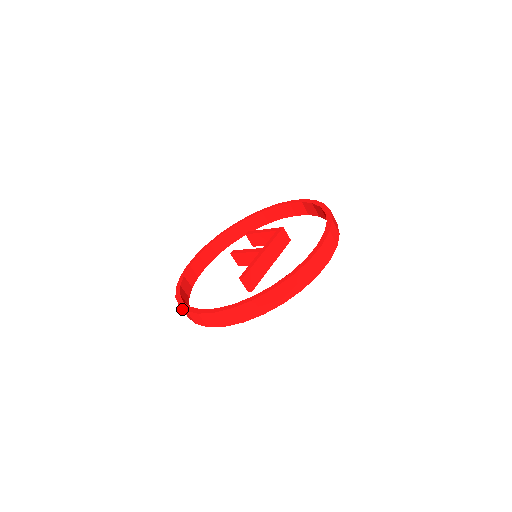
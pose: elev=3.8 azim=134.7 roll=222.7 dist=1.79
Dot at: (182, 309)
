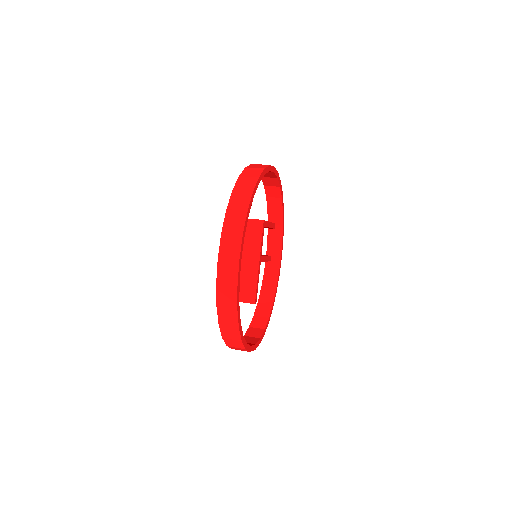
Dot at: occluded
